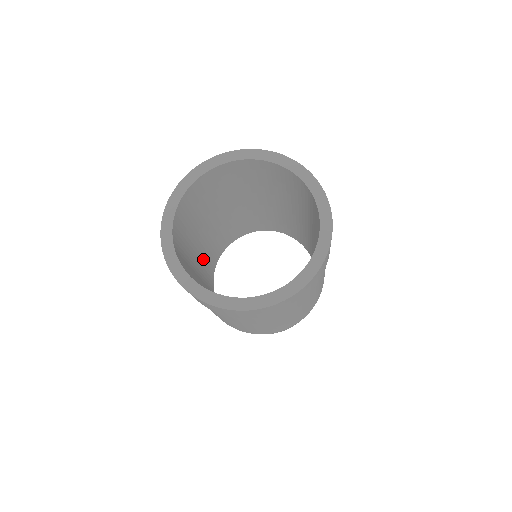
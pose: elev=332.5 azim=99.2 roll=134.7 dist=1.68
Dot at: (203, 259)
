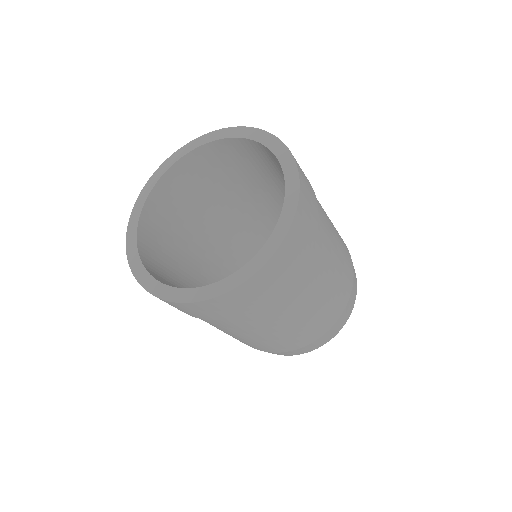
Dot at: (237, 230)
